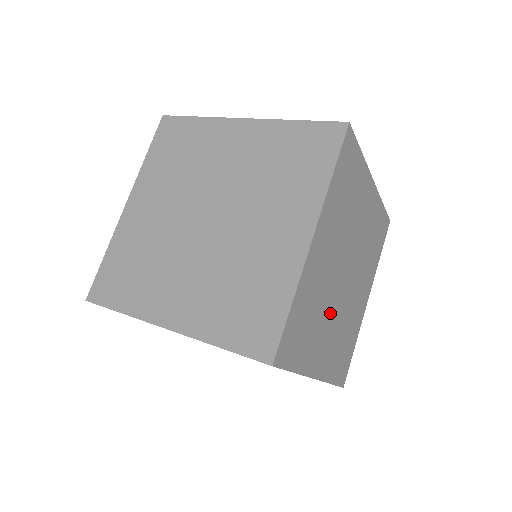
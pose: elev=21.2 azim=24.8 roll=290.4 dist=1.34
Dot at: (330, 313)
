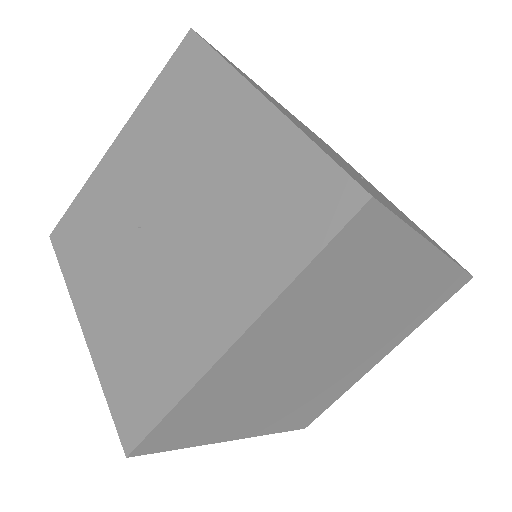
Dot at: (279, 390)
